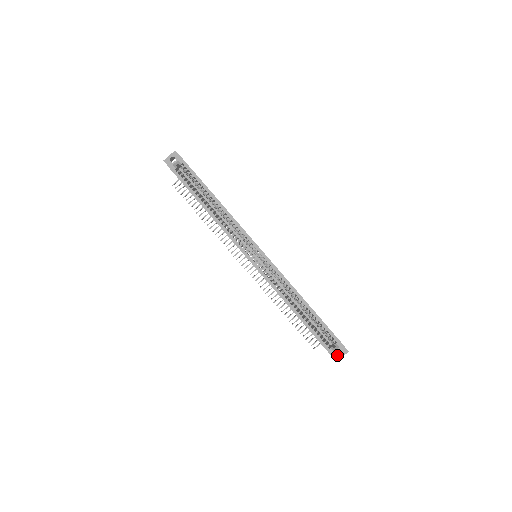
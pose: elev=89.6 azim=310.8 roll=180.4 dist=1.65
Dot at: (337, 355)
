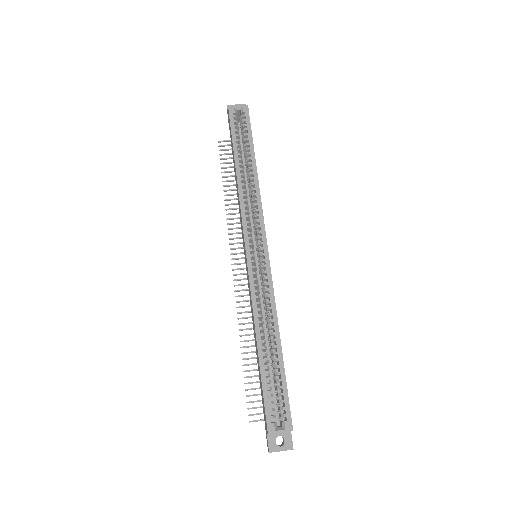
Dot at: (275, 443)
